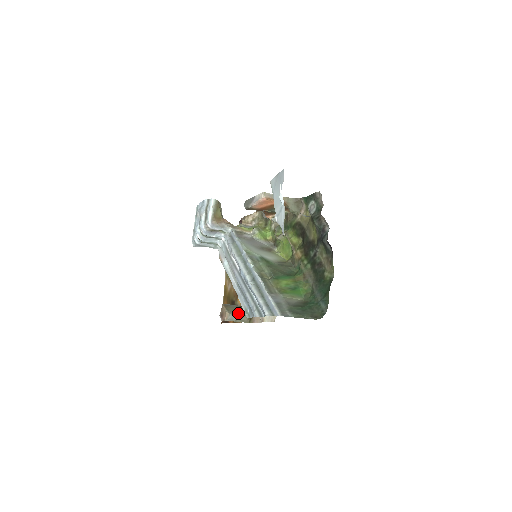
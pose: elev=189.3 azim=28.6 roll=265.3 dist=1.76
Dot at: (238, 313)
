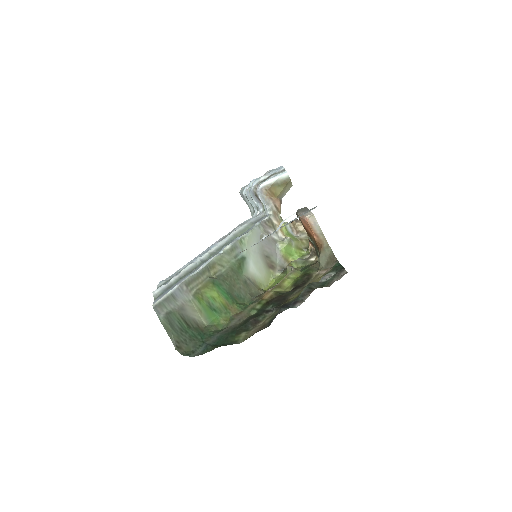
Dot at: occluded
